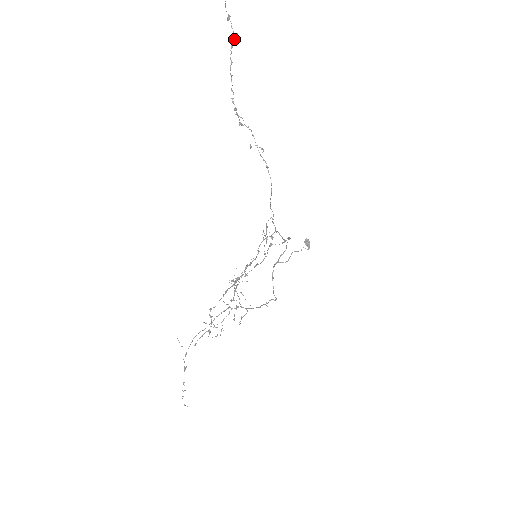
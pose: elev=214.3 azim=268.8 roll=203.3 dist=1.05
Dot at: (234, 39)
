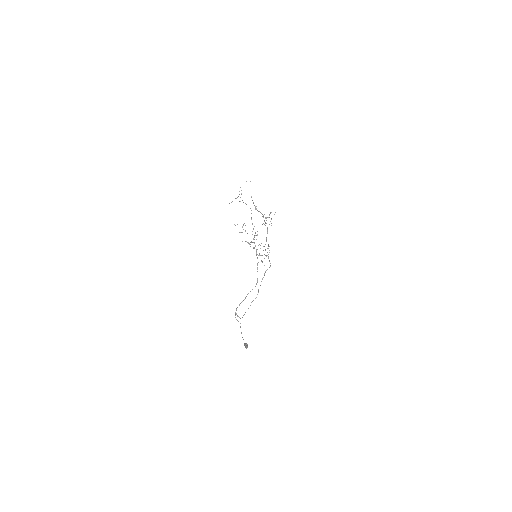
Dot at: occluded
